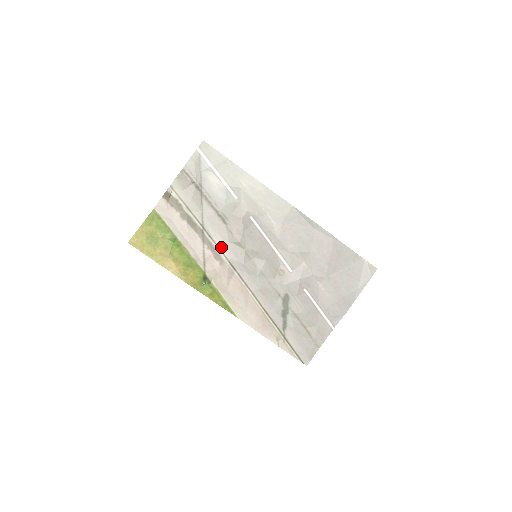
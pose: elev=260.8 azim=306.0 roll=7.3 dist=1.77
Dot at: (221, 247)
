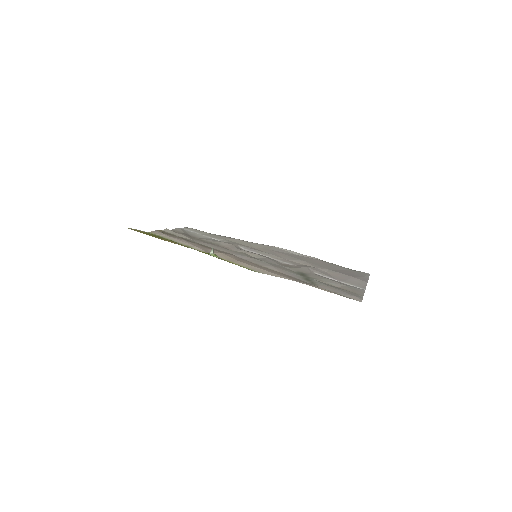
Dot at: (220, 250)
